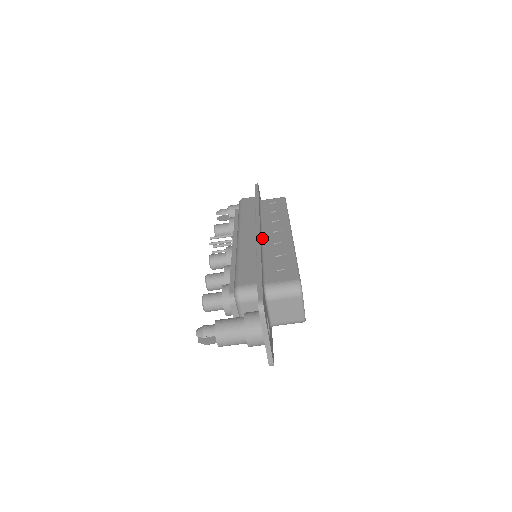
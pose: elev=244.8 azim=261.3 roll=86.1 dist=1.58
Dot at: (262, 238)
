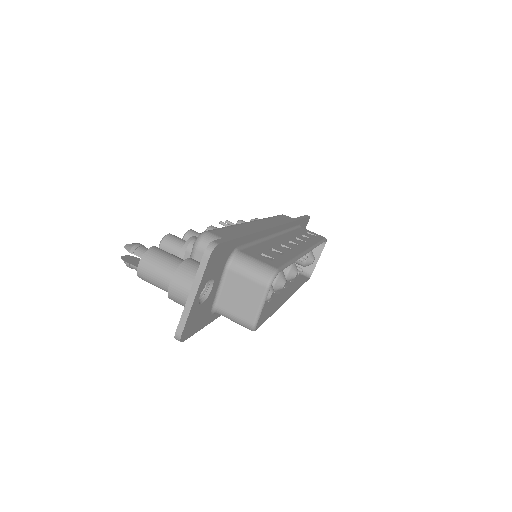
Dot at: (274, 236)
